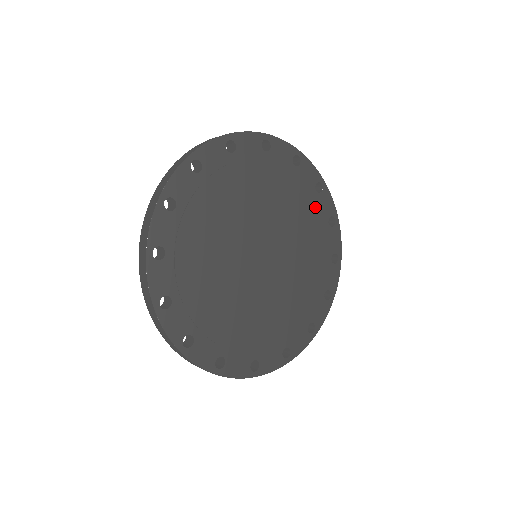
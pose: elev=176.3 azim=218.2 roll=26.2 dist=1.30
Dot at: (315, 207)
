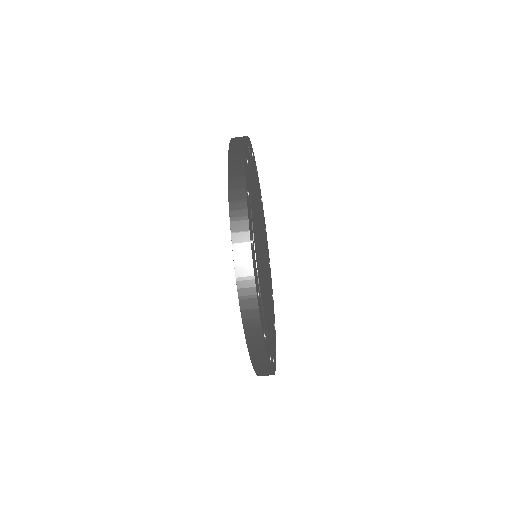
Dot at: (263, 216)
